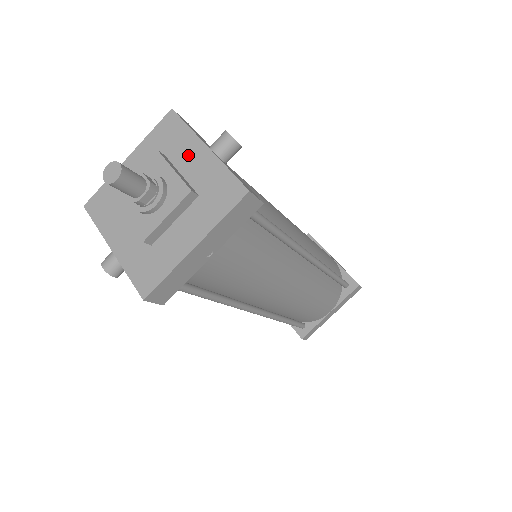
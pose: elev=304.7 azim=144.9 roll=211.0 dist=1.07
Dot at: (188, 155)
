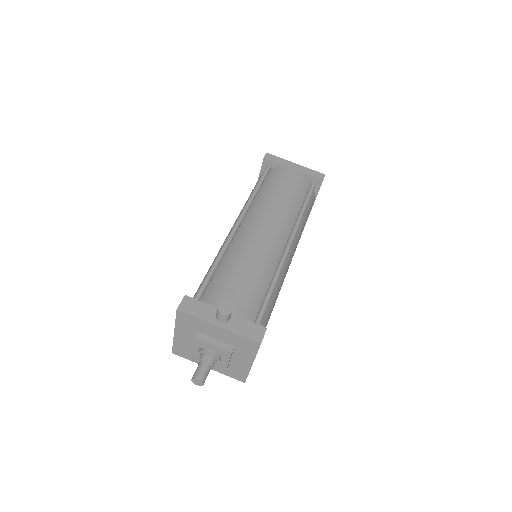
Dot at: (211, 331)
